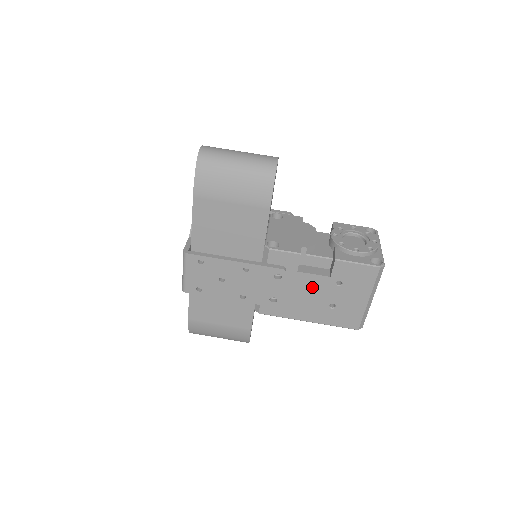
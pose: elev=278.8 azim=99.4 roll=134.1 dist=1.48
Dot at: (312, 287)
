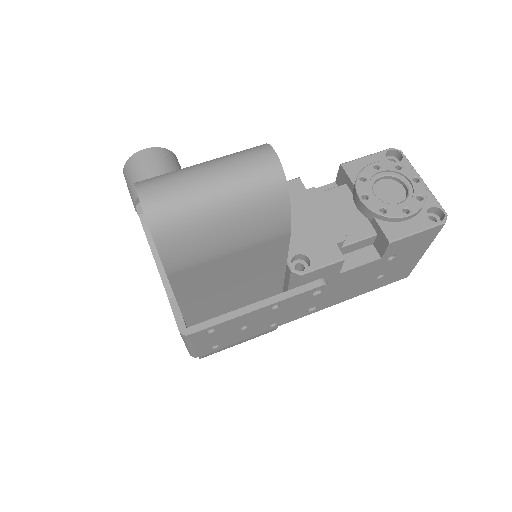
Dot at: (357, 275)
